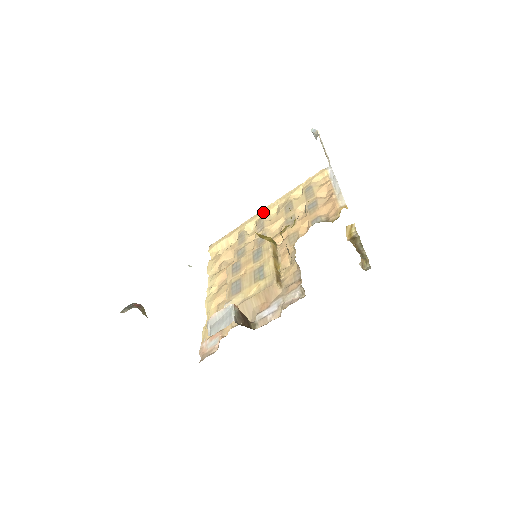
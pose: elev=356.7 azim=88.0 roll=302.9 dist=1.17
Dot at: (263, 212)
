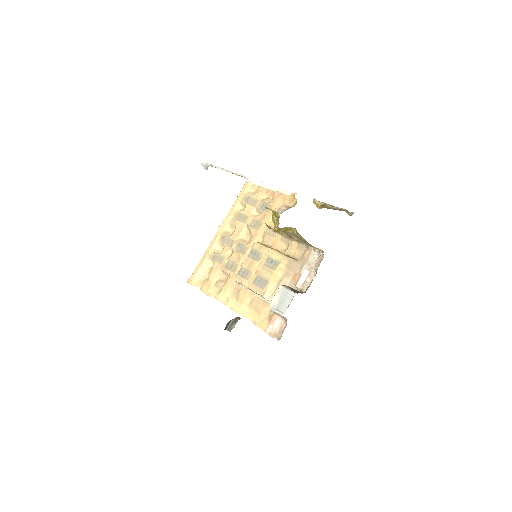
Dot at: (219, 233)
